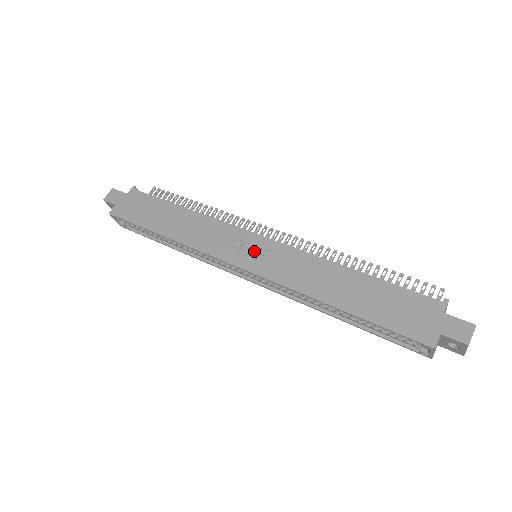
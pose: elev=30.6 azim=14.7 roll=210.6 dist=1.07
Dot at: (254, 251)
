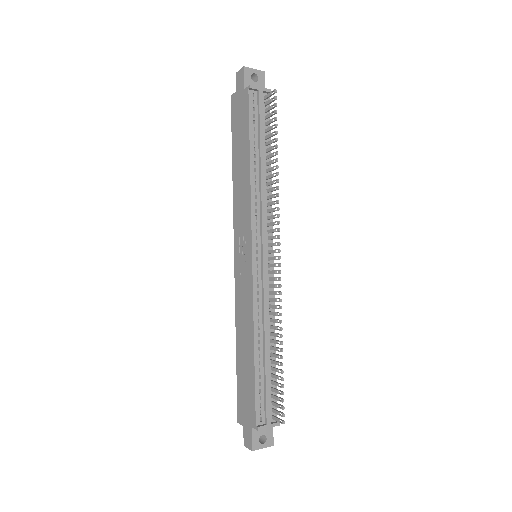
Dot at: (244, 259)
